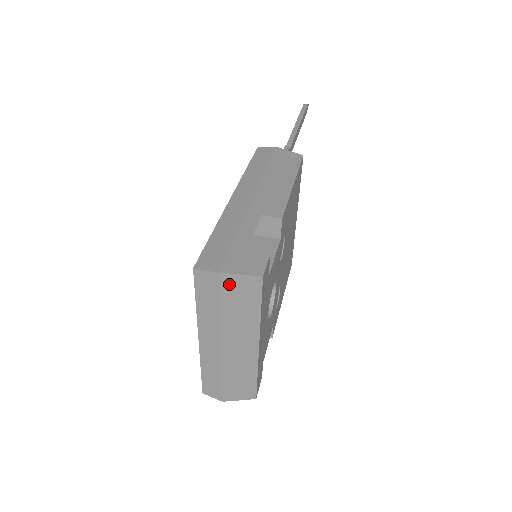
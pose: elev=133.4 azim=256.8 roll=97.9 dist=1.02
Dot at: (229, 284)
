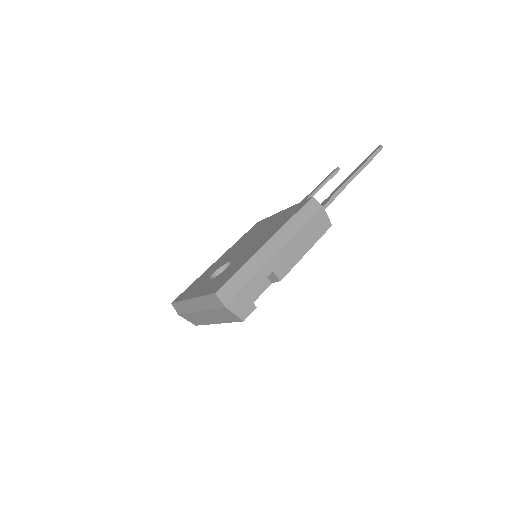
Dot at: (226, 311)
